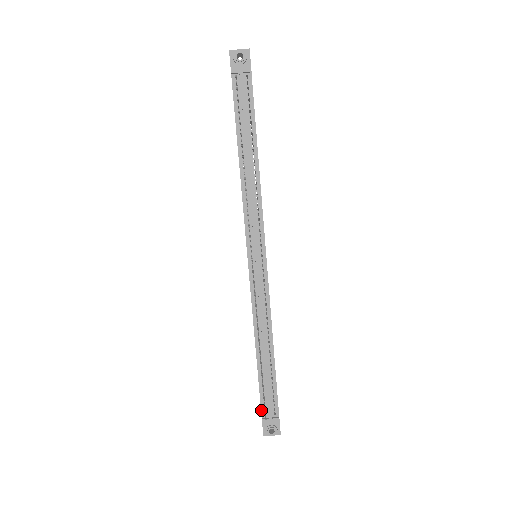
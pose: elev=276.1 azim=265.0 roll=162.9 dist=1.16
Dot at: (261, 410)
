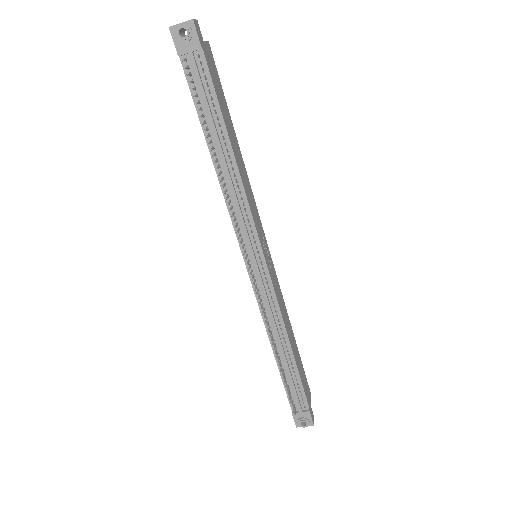
Dot at: (290, 404)
